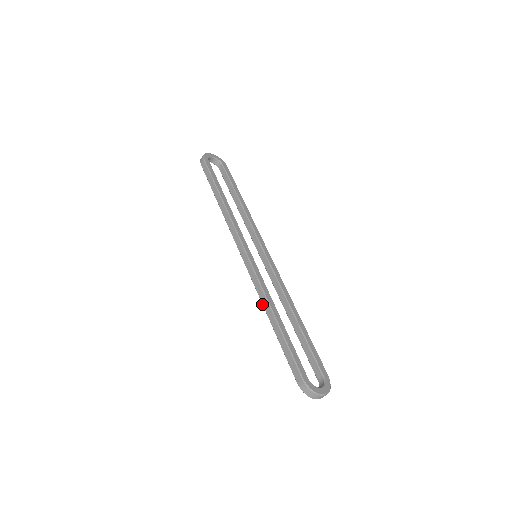
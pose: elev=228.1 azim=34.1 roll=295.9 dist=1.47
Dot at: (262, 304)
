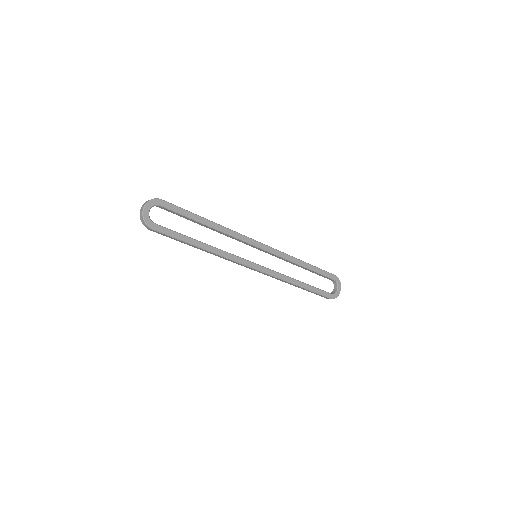
Dot at: occluded
